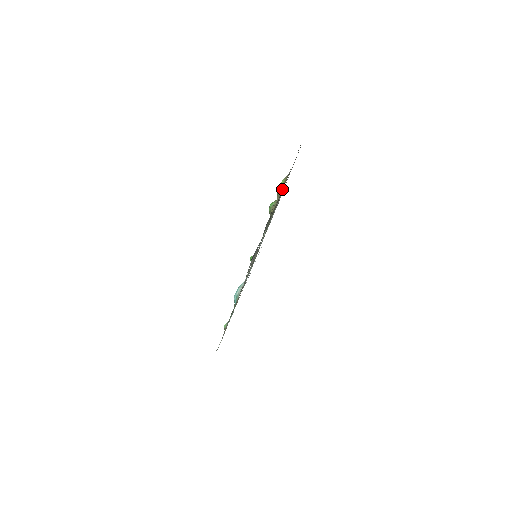
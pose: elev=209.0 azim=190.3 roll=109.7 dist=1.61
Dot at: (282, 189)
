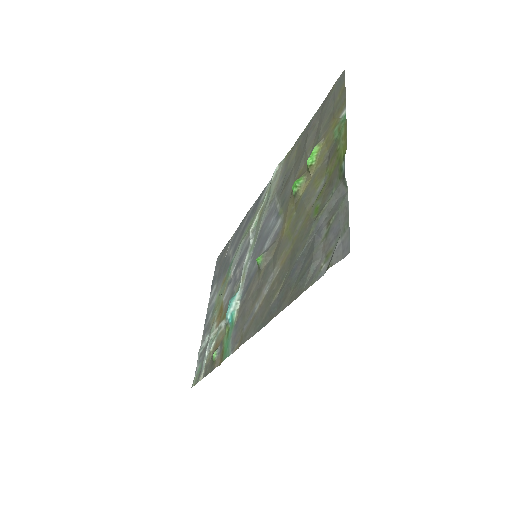
Dot at: (322, 159)
